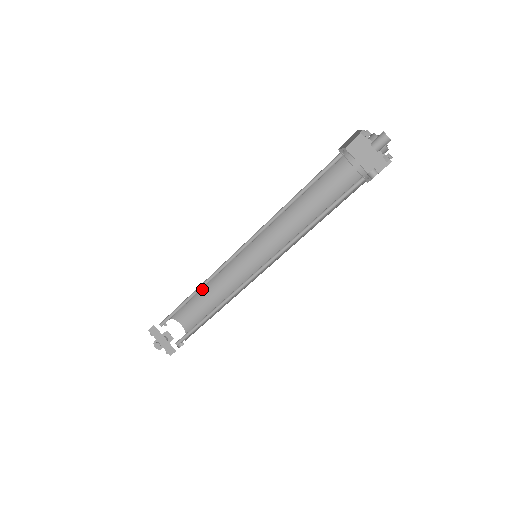
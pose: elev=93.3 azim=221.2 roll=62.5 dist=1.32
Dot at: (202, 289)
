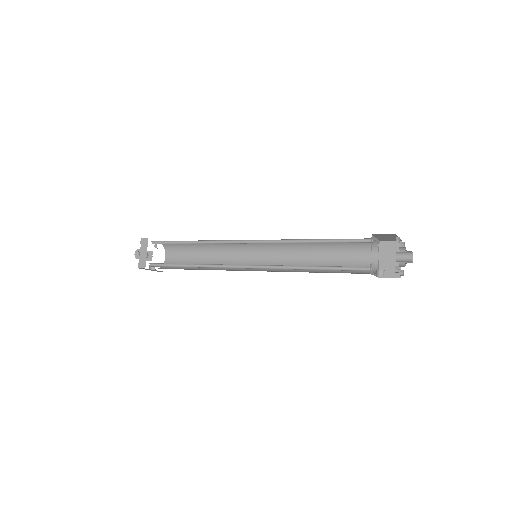
Dot at: (201, 246)
